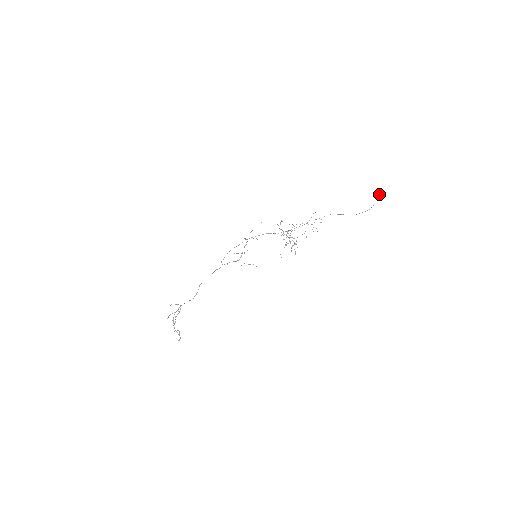
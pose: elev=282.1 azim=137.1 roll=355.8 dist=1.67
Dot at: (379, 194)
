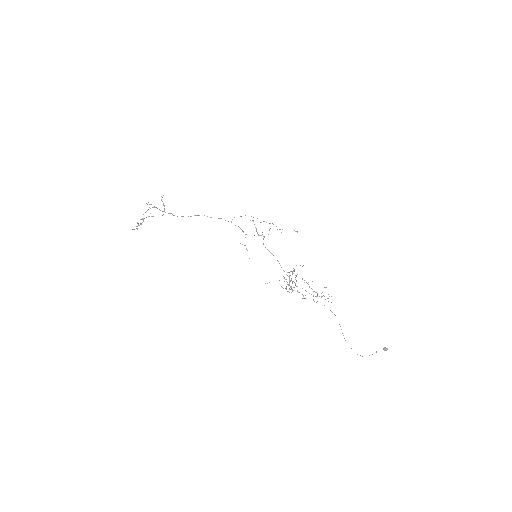
Dot at: (384, 350)
